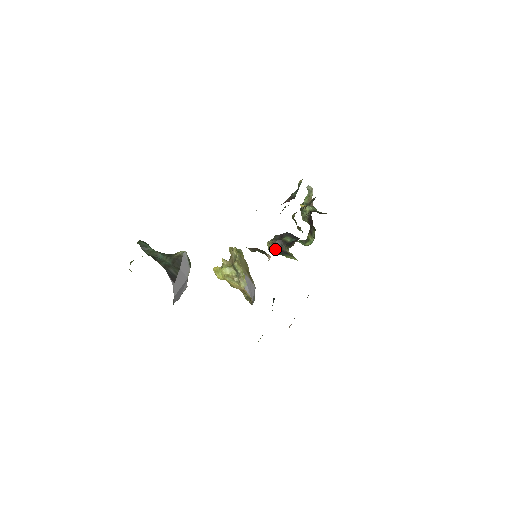
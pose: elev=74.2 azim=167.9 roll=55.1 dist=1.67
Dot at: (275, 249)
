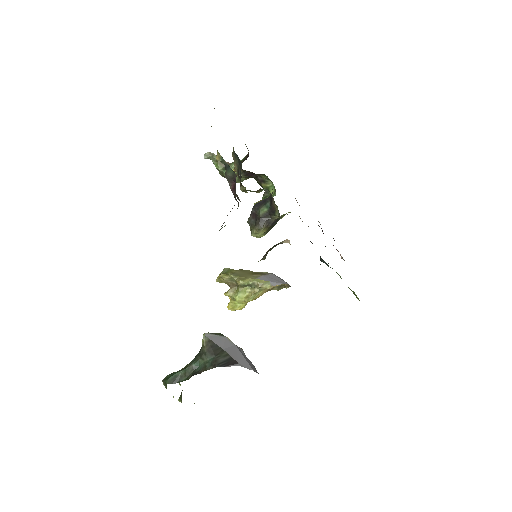
Dot at: (266, 231)
